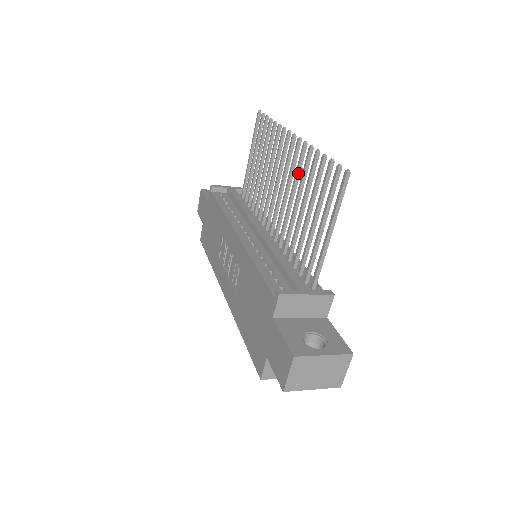
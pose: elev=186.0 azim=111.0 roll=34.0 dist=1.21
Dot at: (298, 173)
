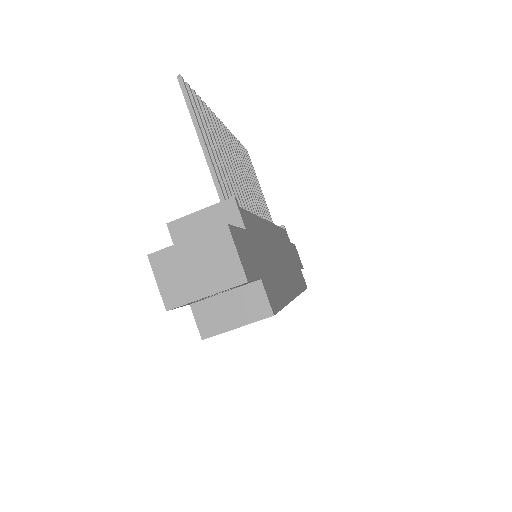
Dot at: occluded
